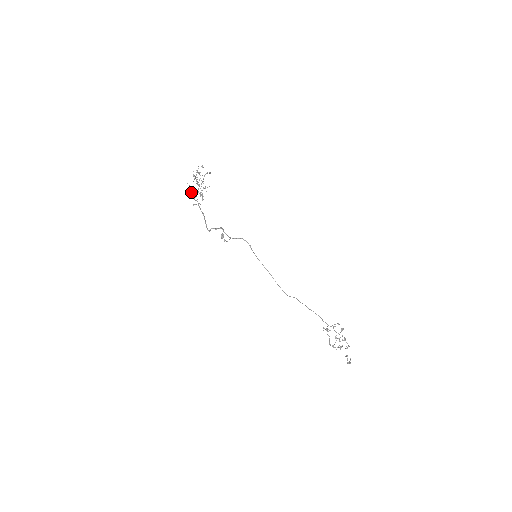
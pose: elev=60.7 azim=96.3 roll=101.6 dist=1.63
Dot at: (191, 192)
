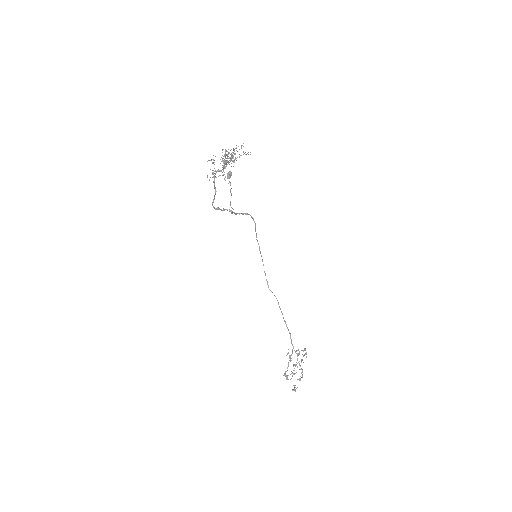
Dot at: (212, 159)
